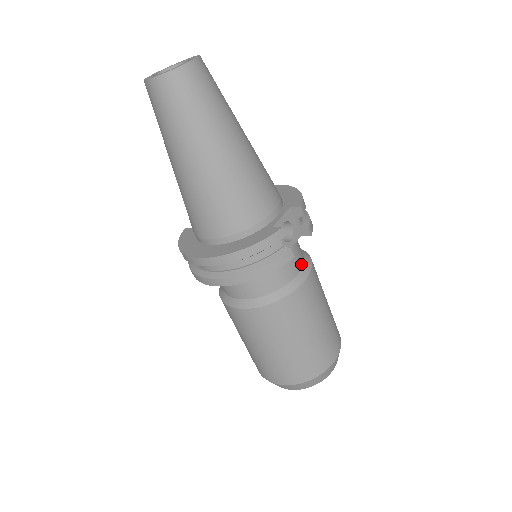
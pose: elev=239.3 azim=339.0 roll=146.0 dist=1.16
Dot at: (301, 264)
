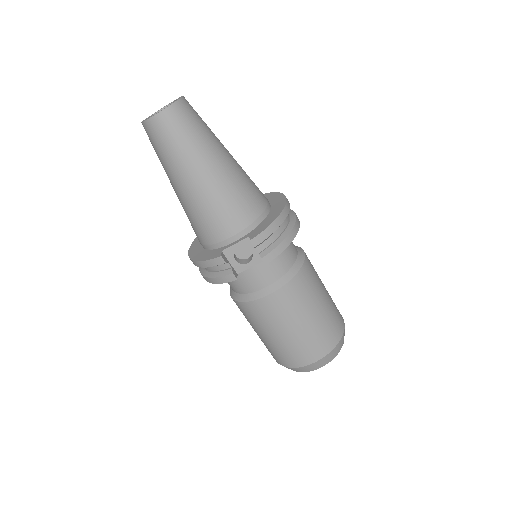
Dot at: (272, 280)
